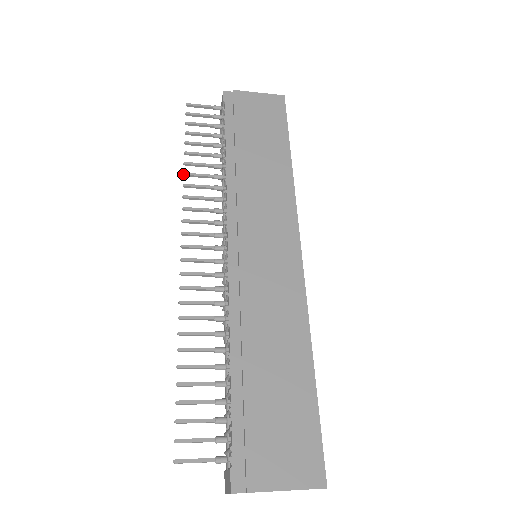
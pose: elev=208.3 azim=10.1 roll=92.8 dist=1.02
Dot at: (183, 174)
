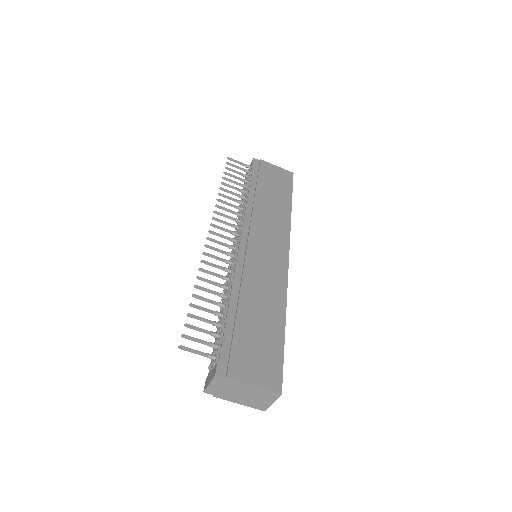
Dot at: (218, 193)
